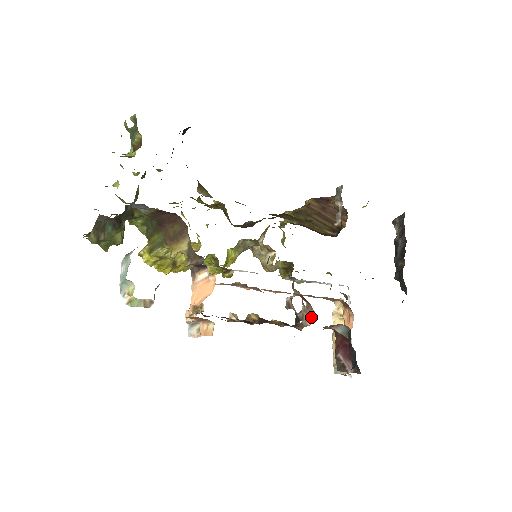
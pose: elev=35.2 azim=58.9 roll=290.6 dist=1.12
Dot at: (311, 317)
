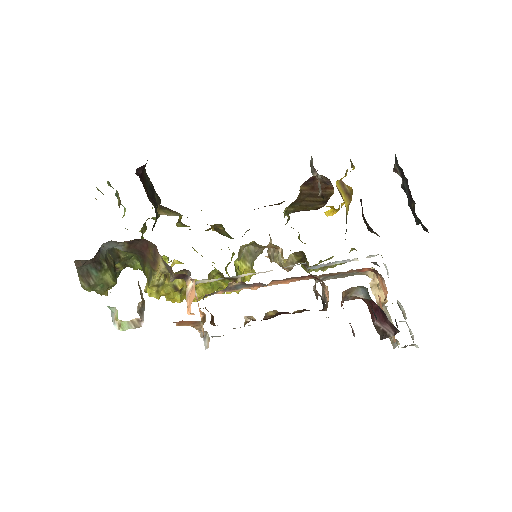
Dot at: (327, 293)
